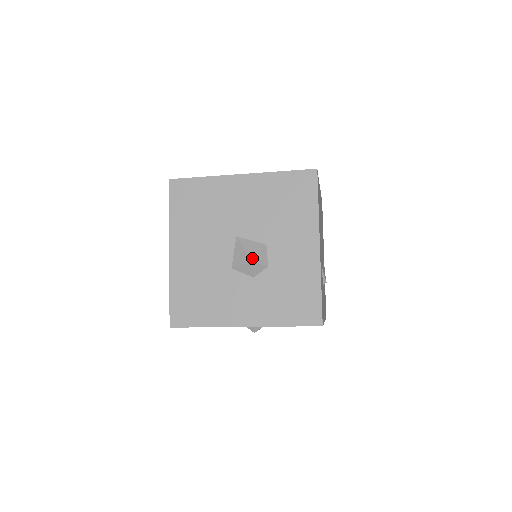
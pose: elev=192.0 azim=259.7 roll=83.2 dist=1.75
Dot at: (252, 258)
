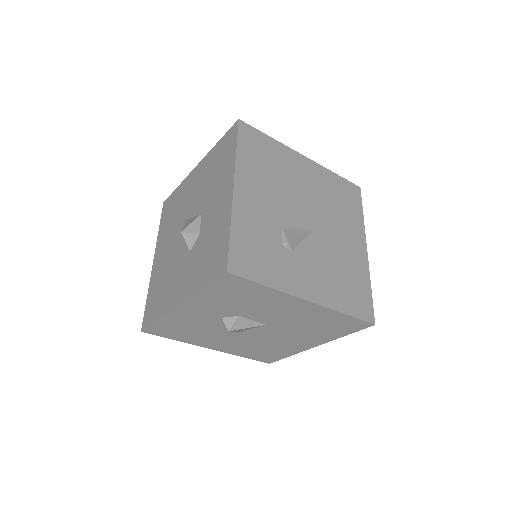
Dot at: (183, 229)
